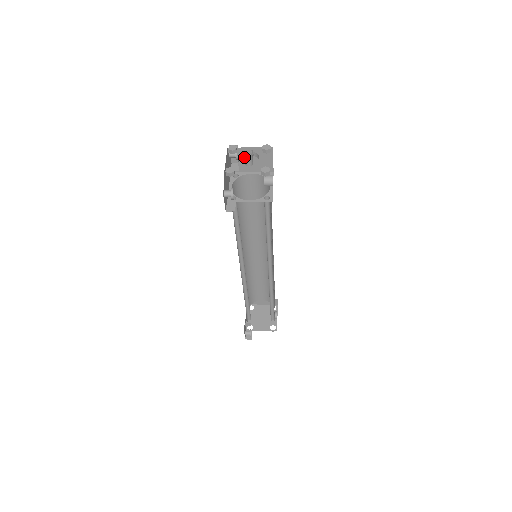
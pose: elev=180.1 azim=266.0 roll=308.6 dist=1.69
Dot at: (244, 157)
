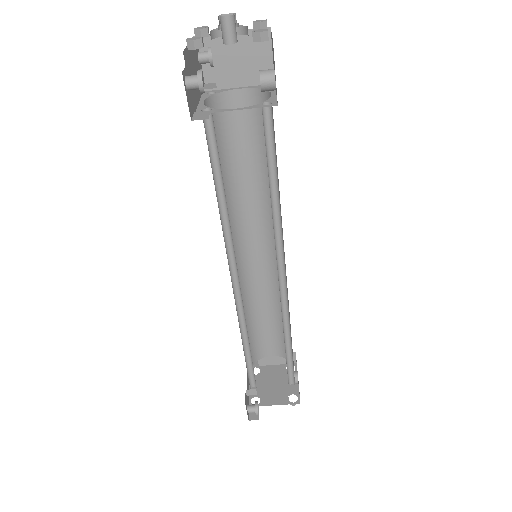
Dot at: (220, 25)
